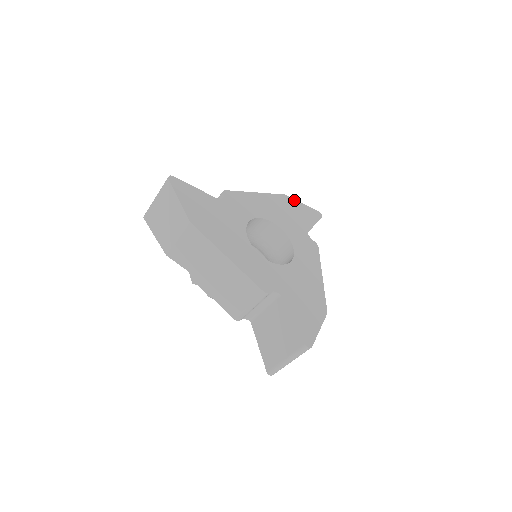
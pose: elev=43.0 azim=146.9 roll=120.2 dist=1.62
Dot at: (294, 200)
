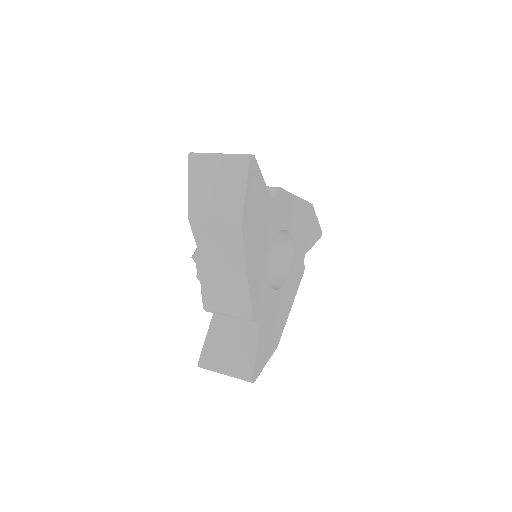
Dot at: (315, 213)
